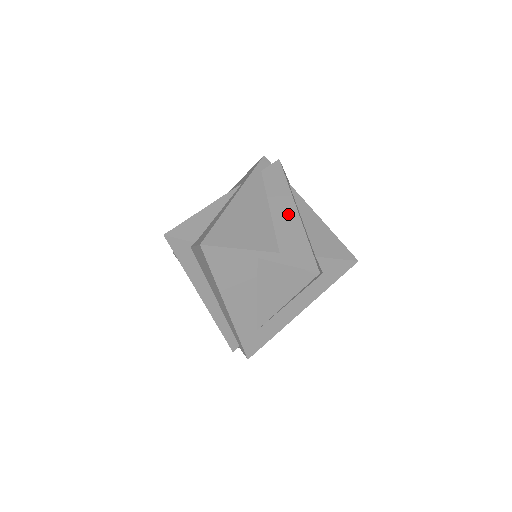
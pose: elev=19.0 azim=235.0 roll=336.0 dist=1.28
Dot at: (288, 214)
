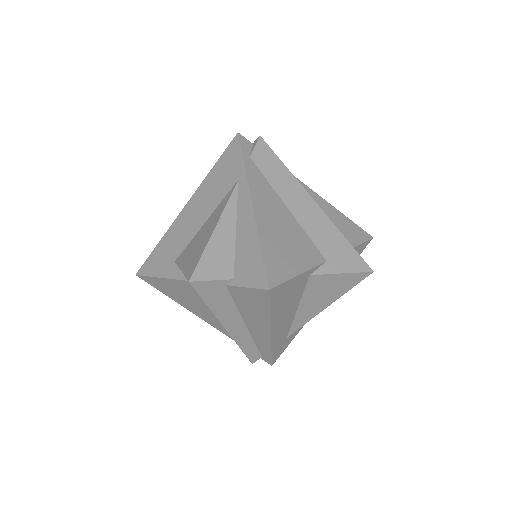
Dot at: (309, 209)
